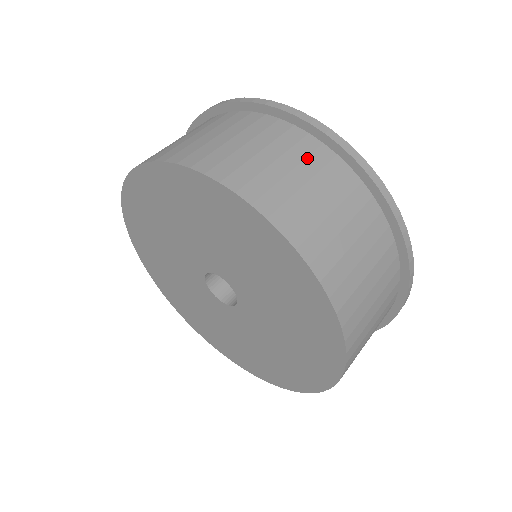
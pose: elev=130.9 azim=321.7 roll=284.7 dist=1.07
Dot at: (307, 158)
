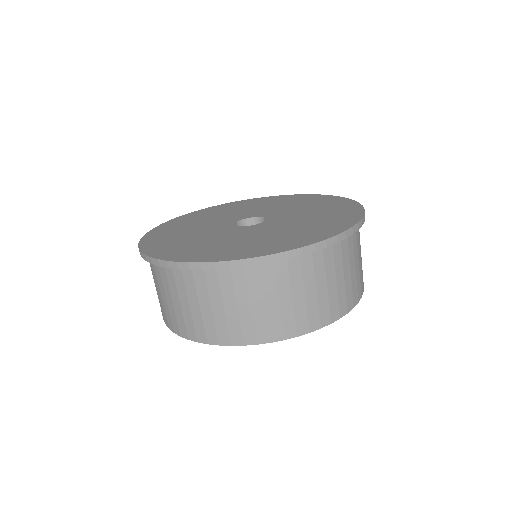
Dot at: (343, 258)
